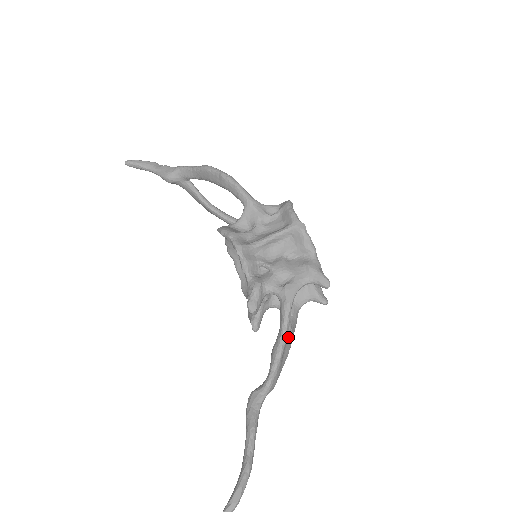
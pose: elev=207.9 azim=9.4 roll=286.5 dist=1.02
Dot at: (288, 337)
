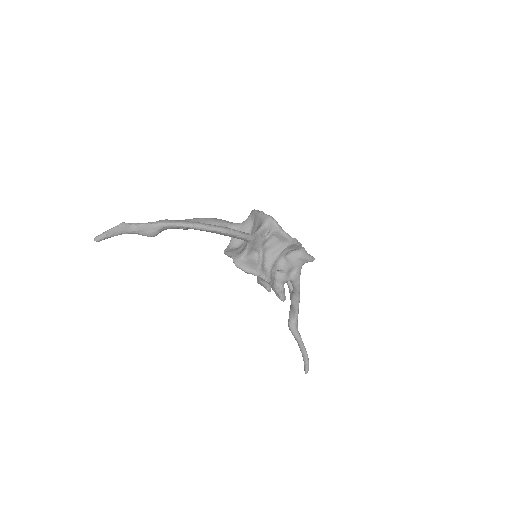
Dot at: occluded
